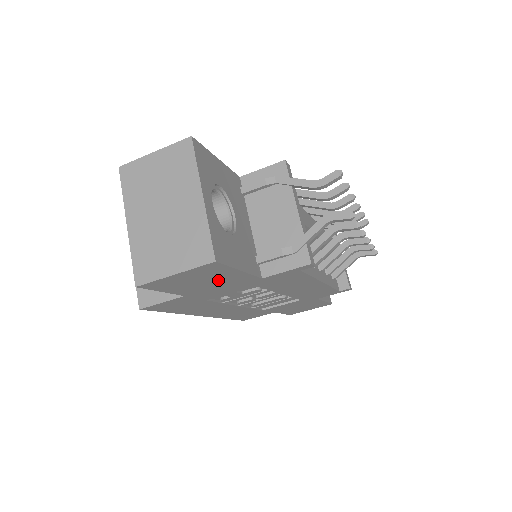
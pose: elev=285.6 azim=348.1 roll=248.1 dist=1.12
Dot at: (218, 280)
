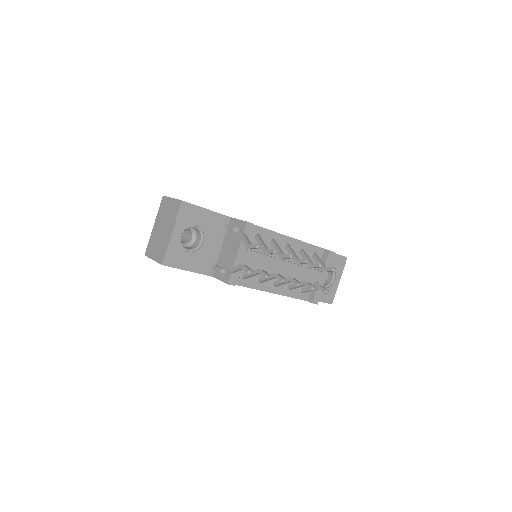
Dot at: occluded
